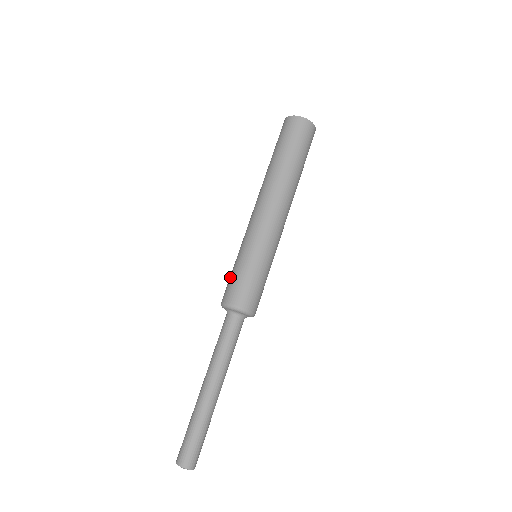
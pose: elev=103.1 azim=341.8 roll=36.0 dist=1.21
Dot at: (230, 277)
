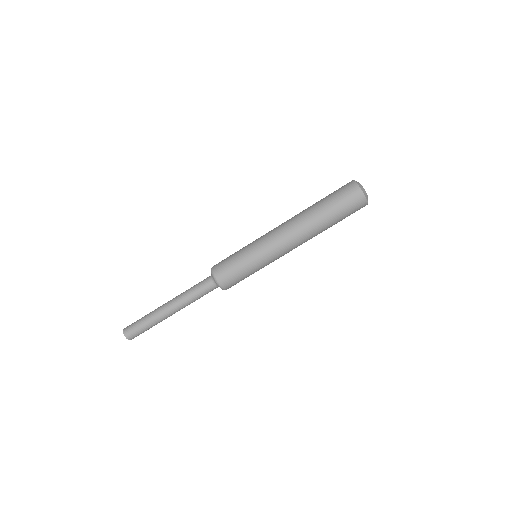
Dot at: (230, 261)
